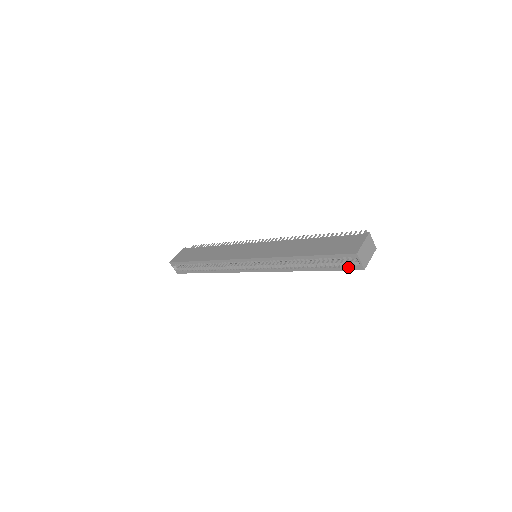
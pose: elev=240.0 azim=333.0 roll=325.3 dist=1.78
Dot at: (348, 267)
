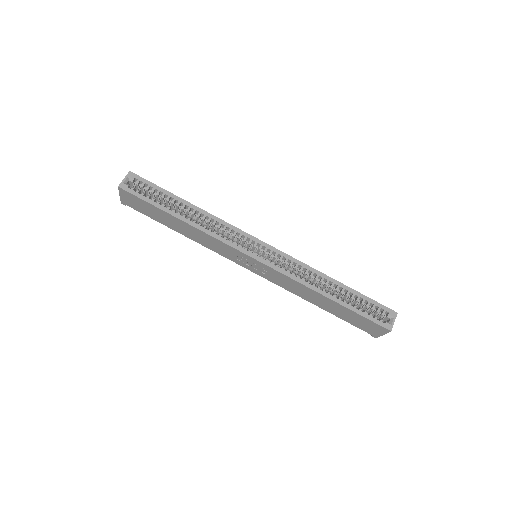
Dot at: occluded
